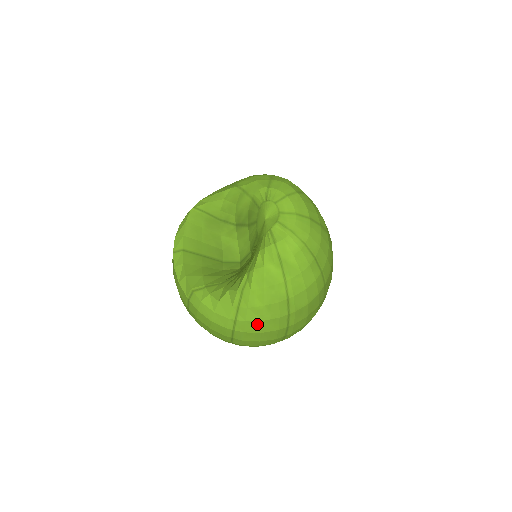
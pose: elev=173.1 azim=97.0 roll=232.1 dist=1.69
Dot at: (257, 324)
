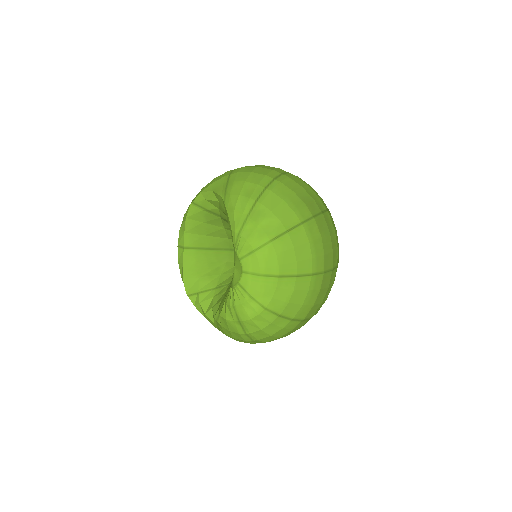
Dot at: occluded
